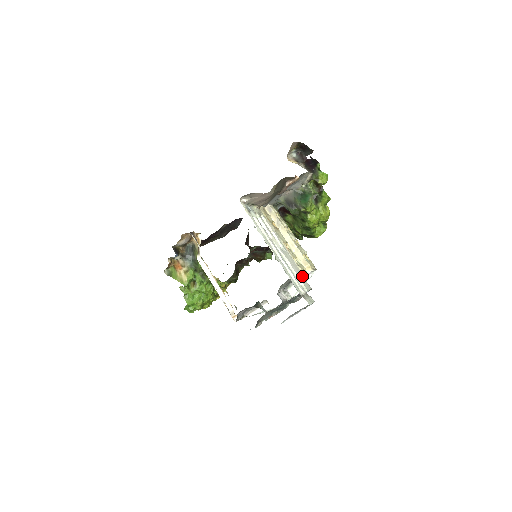
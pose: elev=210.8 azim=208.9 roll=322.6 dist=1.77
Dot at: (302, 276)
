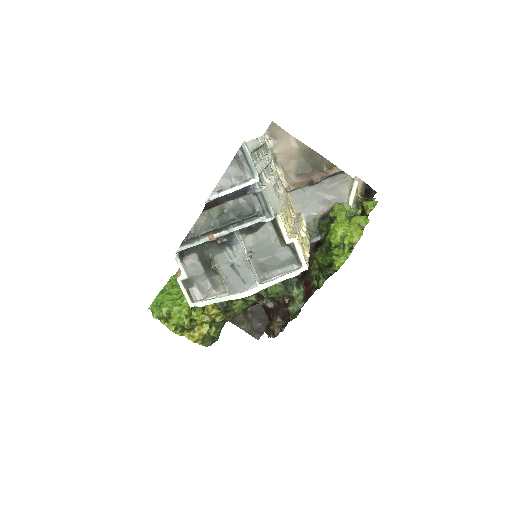
Dot at: (274, 205)
